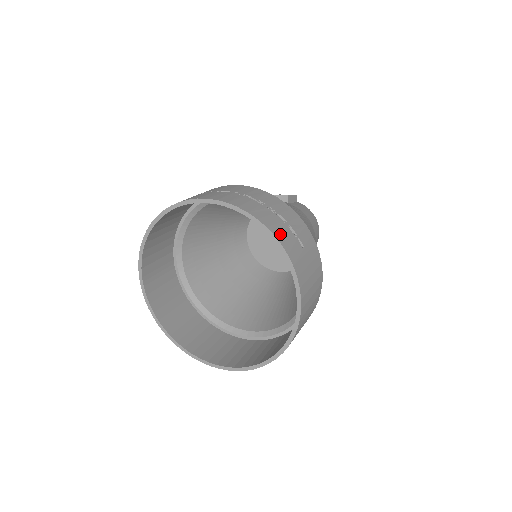
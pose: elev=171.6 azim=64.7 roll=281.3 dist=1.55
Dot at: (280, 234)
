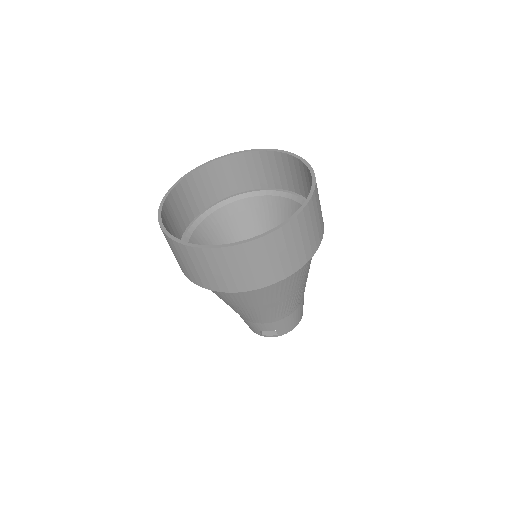
Dot at: occluded
